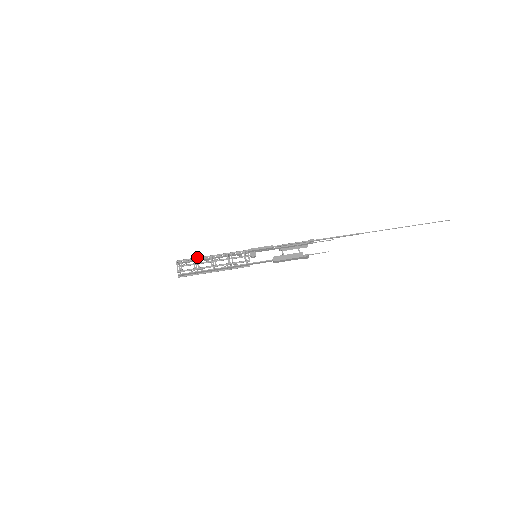
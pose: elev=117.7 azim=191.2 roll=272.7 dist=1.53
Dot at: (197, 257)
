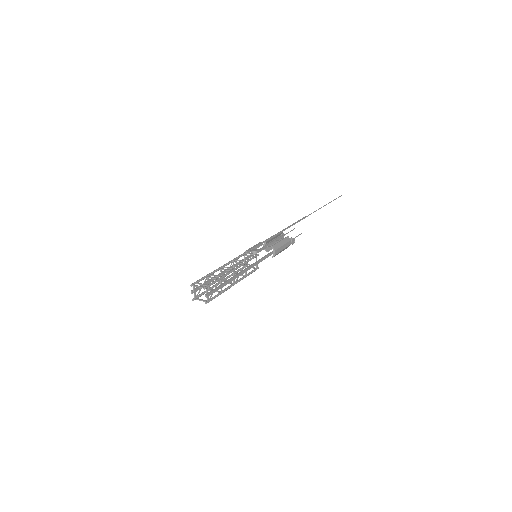
Dot at: occluded
